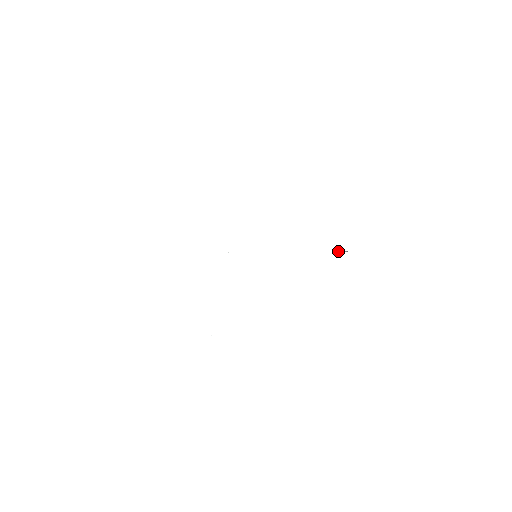
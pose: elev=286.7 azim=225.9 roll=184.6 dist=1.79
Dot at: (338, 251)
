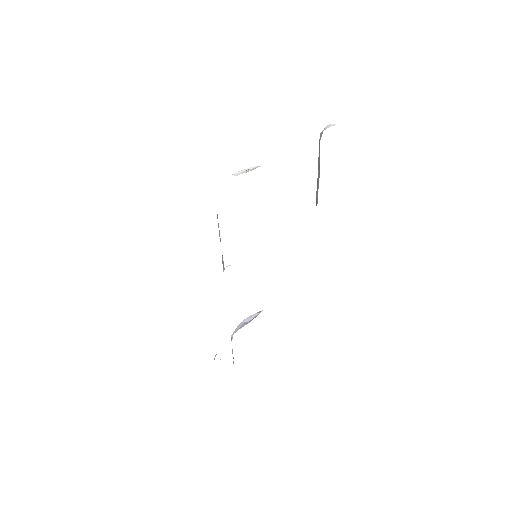
Dot at: occluded
